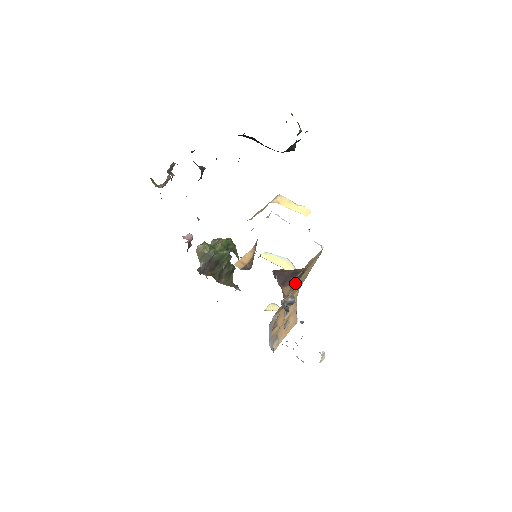
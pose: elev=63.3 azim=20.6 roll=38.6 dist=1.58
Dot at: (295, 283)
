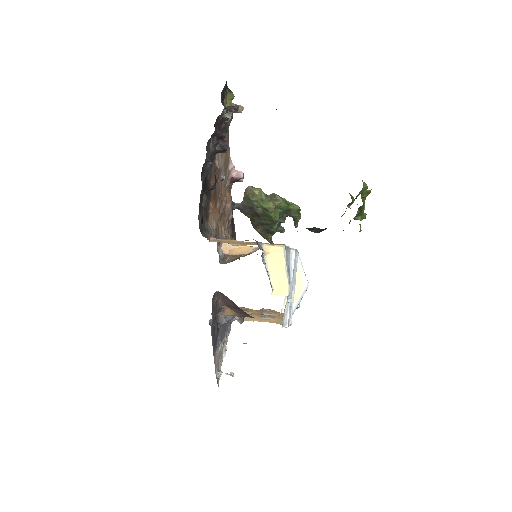
Dot at: (245, 316)
